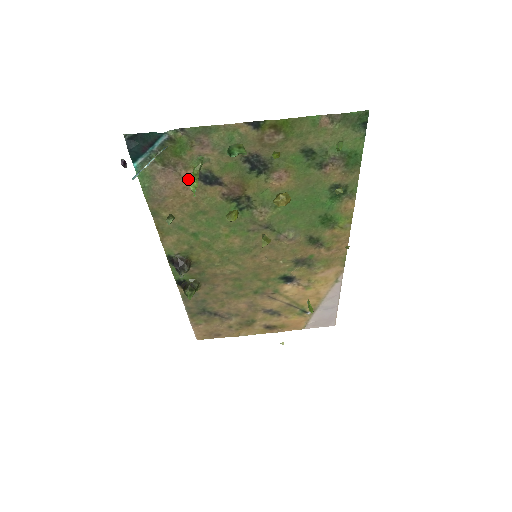
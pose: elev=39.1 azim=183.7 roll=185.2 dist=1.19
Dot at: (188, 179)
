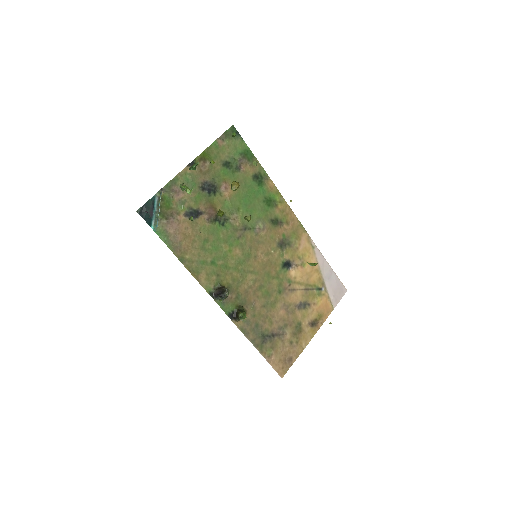
Dot at: (184, 221)
